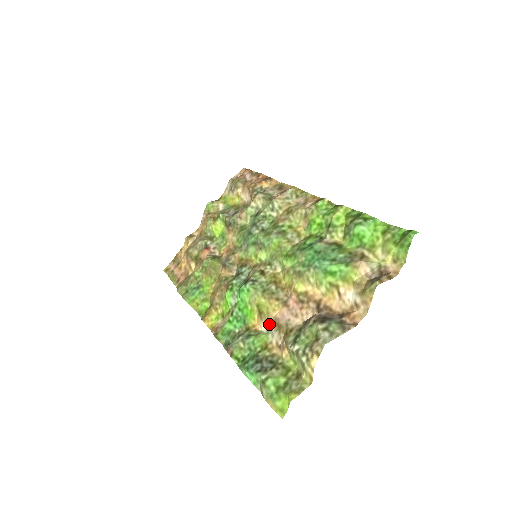
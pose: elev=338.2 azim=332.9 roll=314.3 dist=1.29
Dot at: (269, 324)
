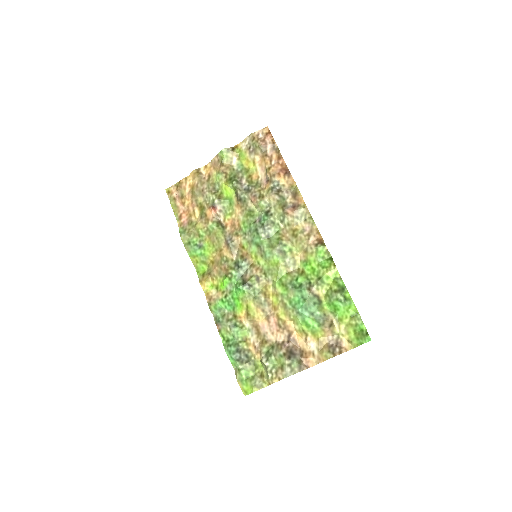
Dot at: (252, 324)
